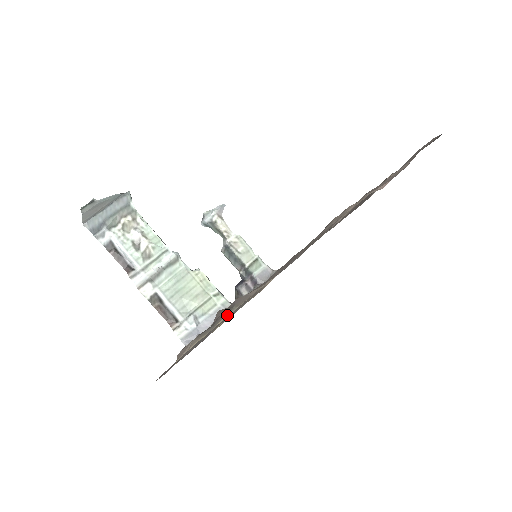
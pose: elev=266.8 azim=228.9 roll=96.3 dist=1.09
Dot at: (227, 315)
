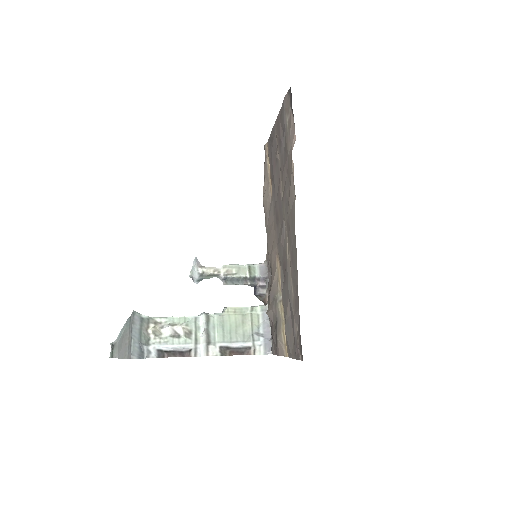
Dot at: (279, 303)
